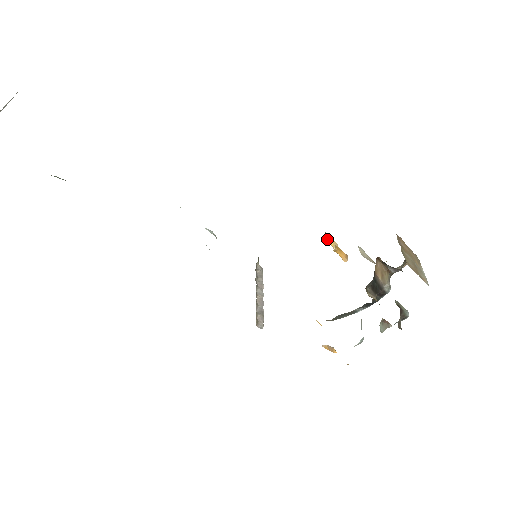
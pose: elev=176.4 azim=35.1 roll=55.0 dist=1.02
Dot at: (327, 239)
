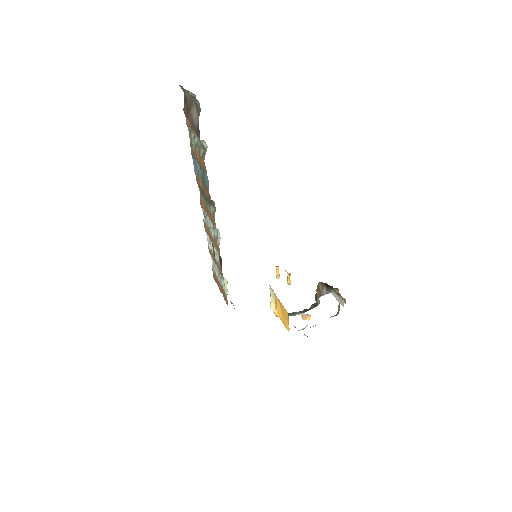
Dot at: (278, 269)
